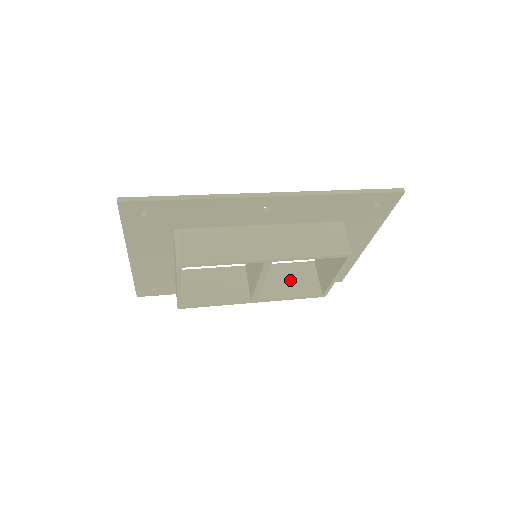
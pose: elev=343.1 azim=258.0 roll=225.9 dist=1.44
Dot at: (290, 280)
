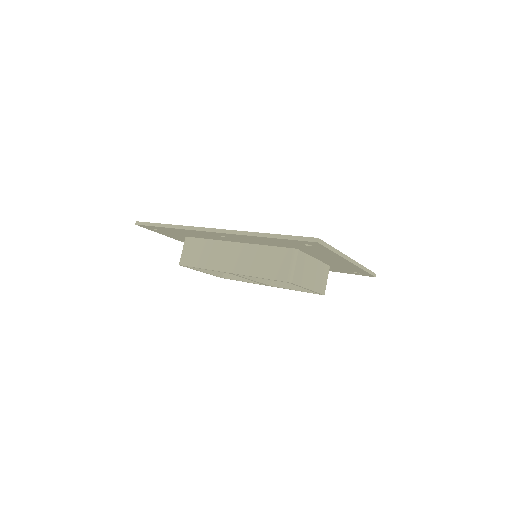
Dot at: occluded
